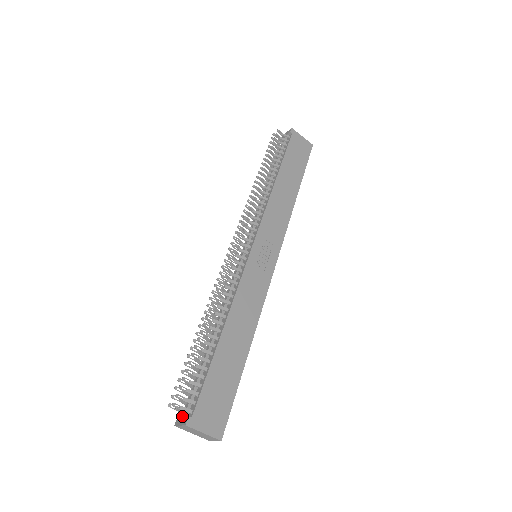
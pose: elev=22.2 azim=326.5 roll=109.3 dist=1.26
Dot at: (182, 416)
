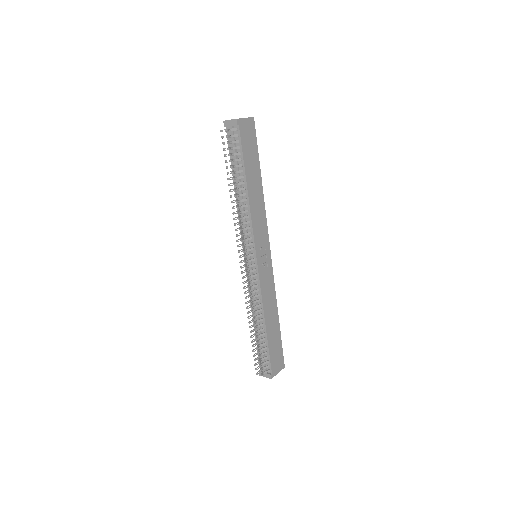
Dot at: occluded
